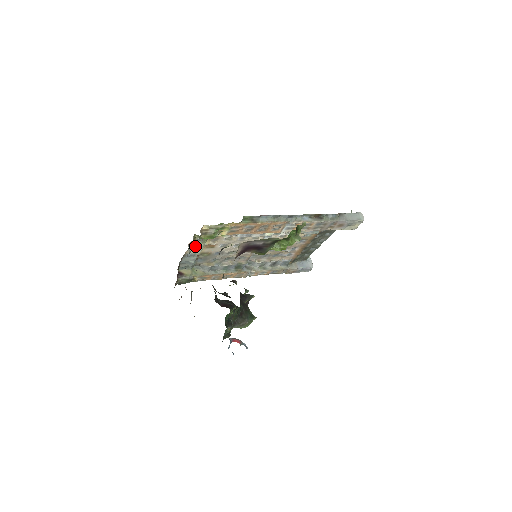
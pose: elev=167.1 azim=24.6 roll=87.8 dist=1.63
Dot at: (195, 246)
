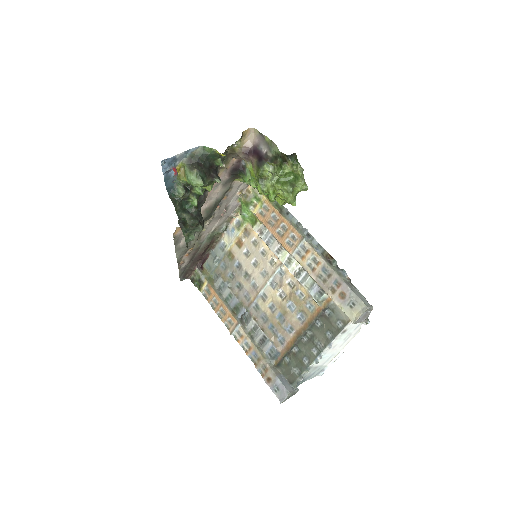
Dot at: (232, 231)
